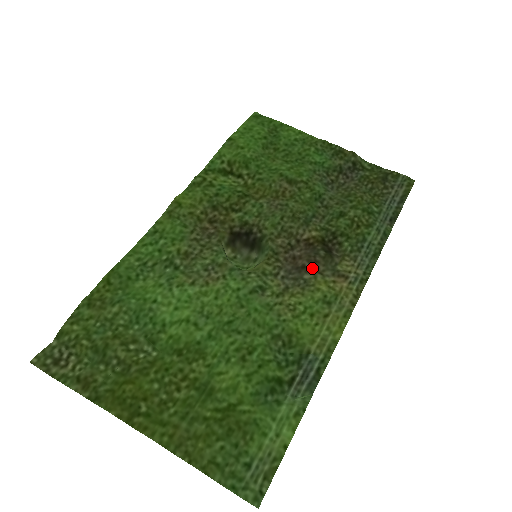
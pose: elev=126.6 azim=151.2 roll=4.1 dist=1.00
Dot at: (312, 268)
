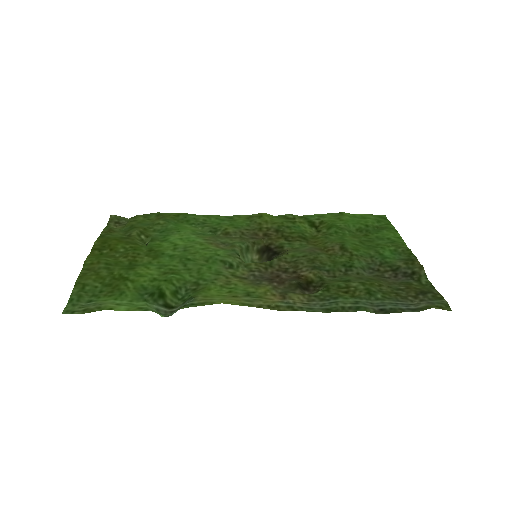
Dot at: (275, 282)
